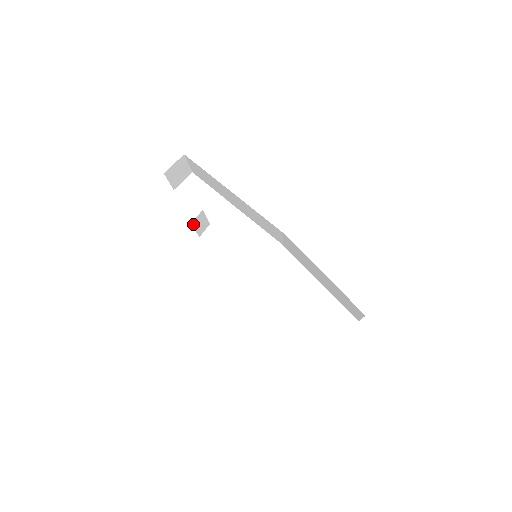
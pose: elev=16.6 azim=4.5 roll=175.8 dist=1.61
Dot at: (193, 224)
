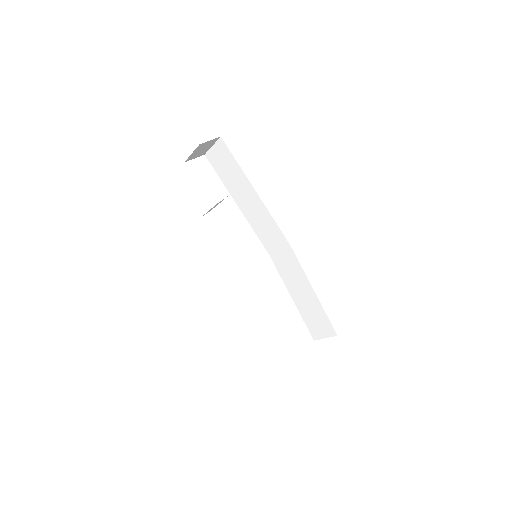
Dot at: occluded
